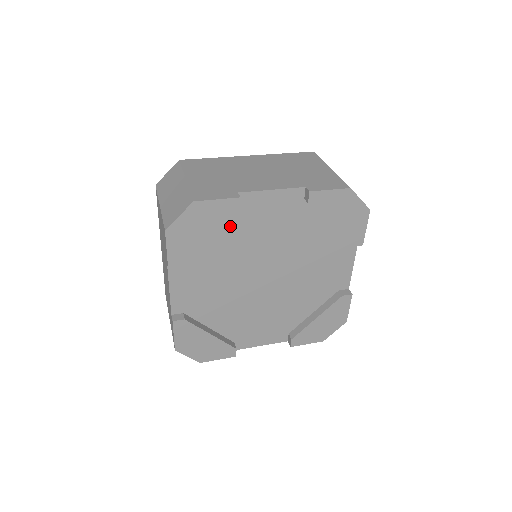
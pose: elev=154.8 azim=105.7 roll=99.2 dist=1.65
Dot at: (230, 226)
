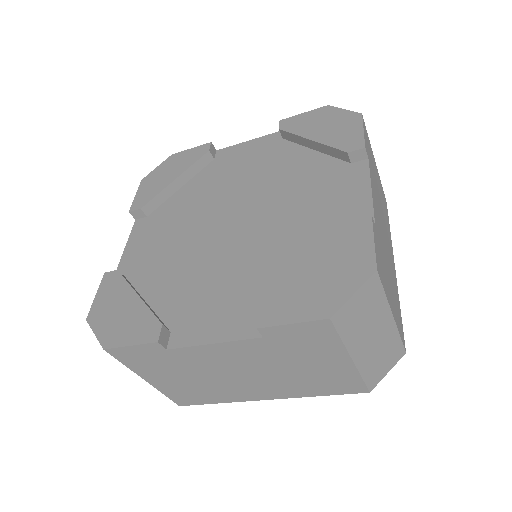
Dot at: (204, 177)
